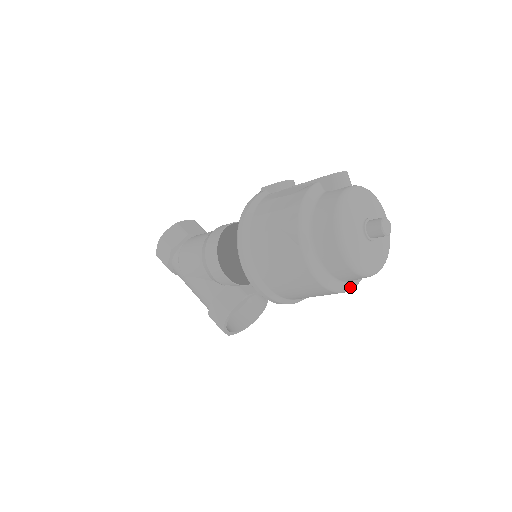
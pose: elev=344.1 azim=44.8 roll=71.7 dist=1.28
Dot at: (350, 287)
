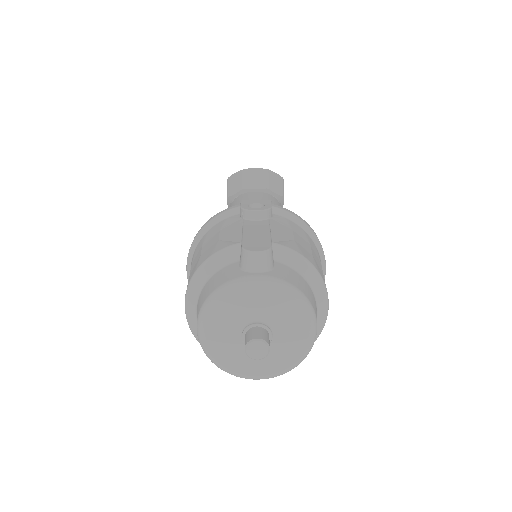
Dot at: occluded
